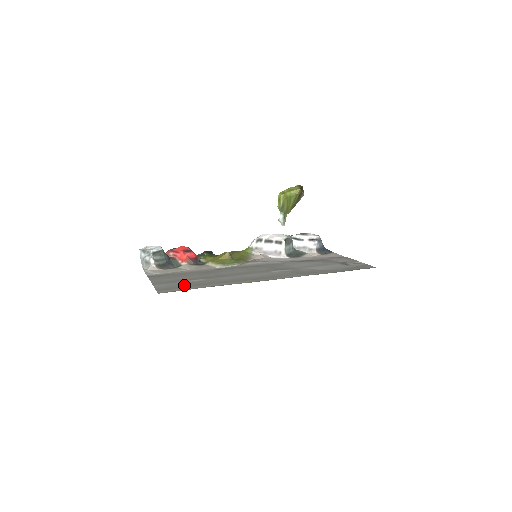
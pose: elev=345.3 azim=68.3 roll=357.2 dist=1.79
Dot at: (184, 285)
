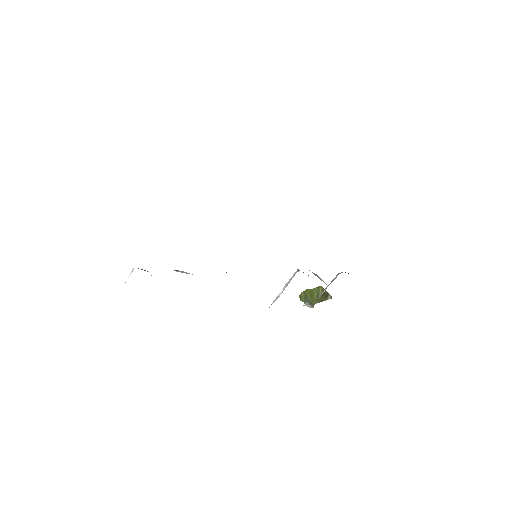
Dot at: occluded
